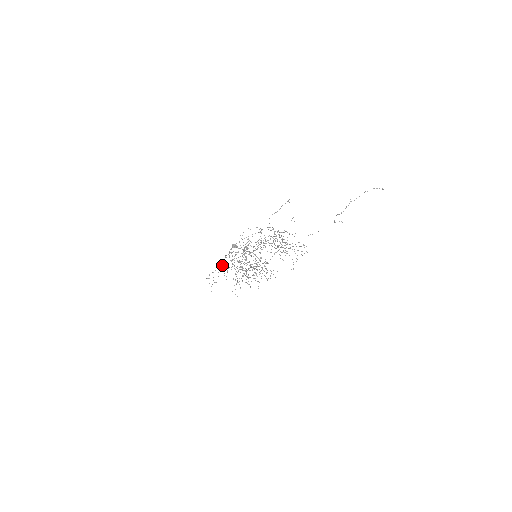
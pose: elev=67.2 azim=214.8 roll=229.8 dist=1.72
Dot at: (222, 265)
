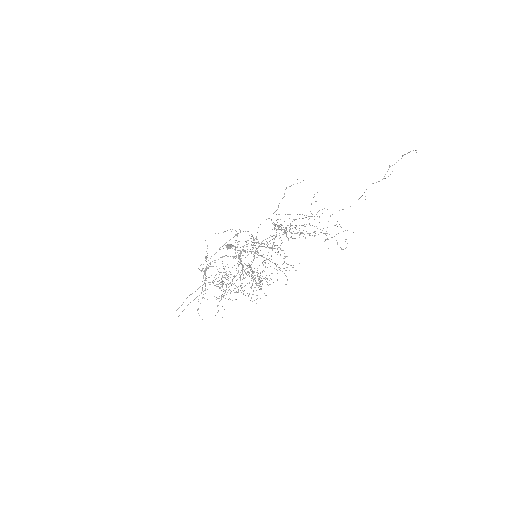
Dot at: occluded
